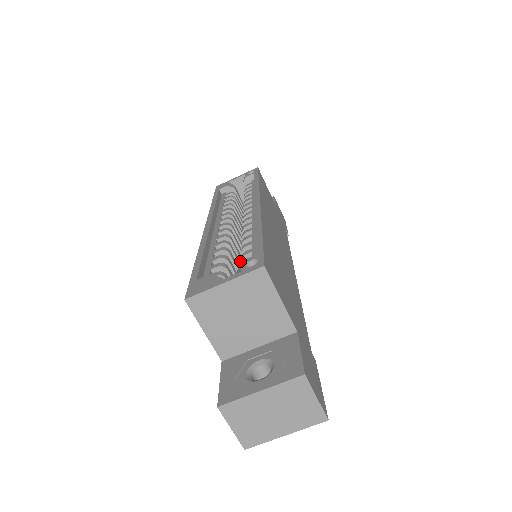
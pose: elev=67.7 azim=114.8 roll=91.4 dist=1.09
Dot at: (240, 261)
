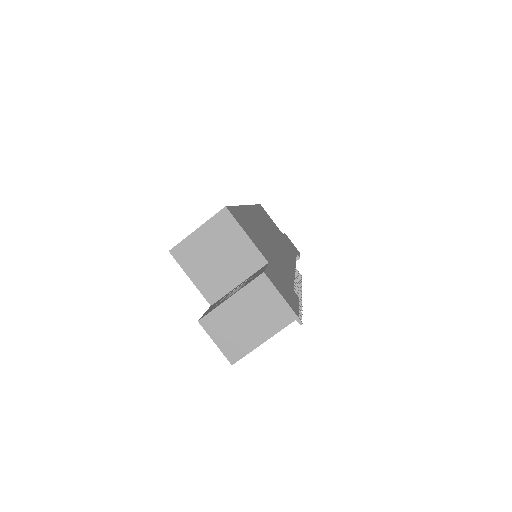
Dot at: occluded
